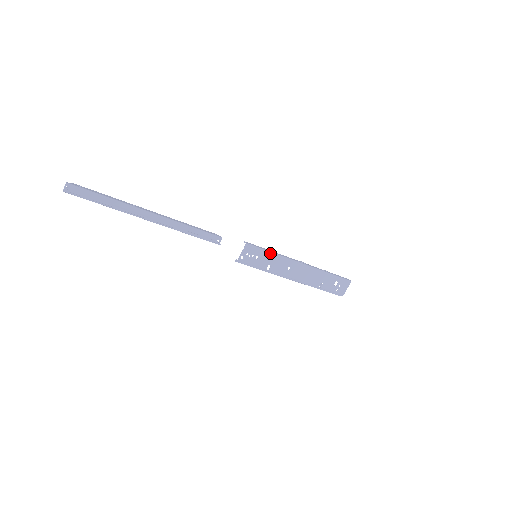
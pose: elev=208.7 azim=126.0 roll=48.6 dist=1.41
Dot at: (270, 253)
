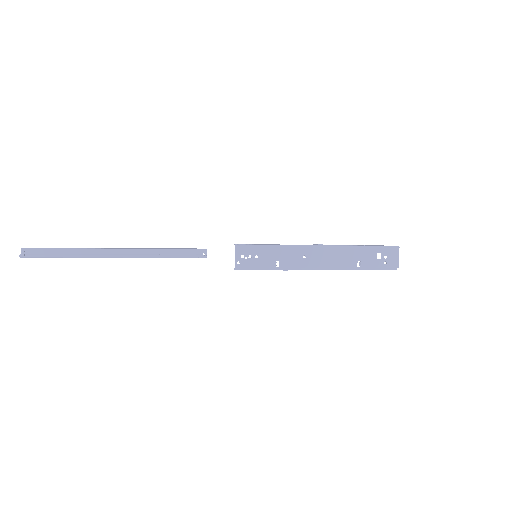
Dot at: (270, 246)
